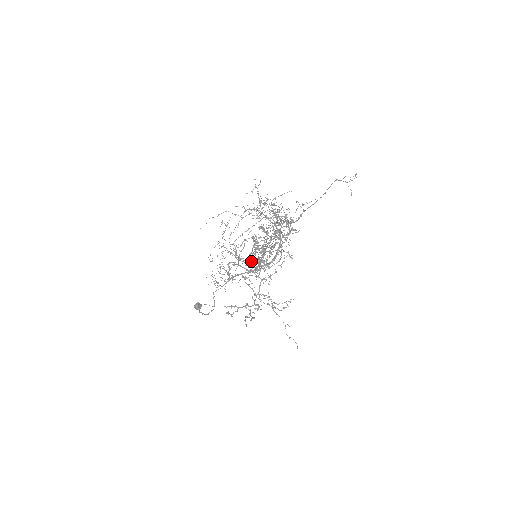
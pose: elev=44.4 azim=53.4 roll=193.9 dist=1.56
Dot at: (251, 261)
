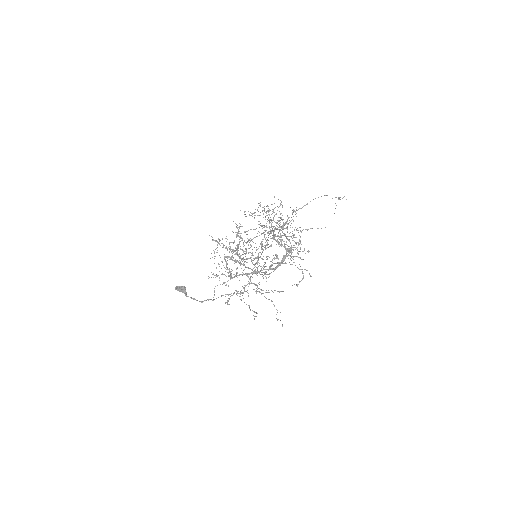
Dot at: occluded
